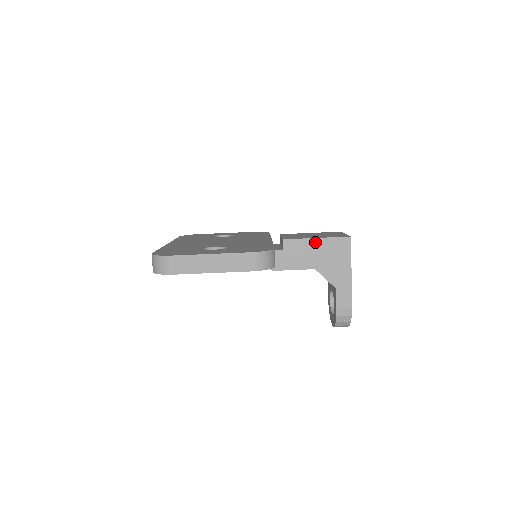
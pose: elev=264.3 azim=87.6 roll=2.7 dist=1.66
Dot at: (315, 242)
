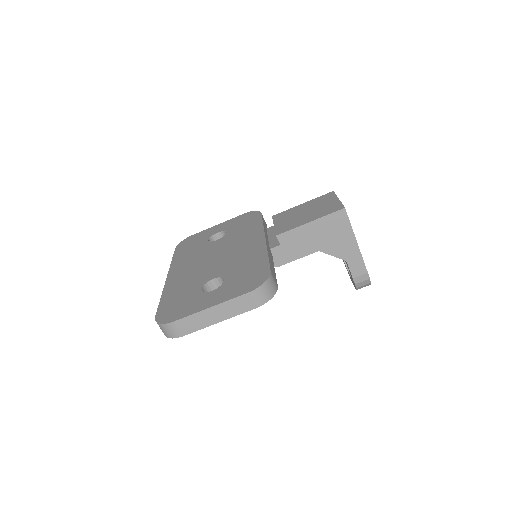
Dot at: (310, 226)
